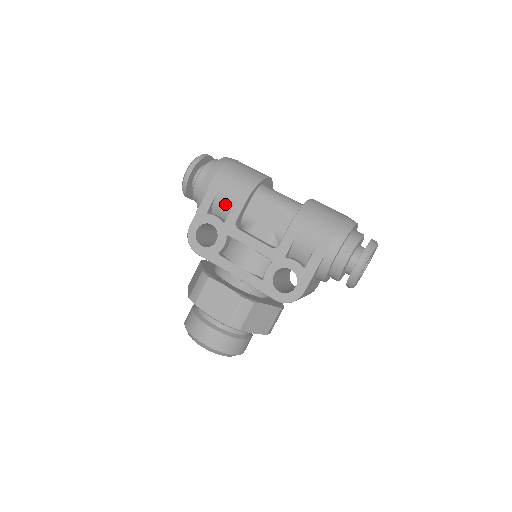
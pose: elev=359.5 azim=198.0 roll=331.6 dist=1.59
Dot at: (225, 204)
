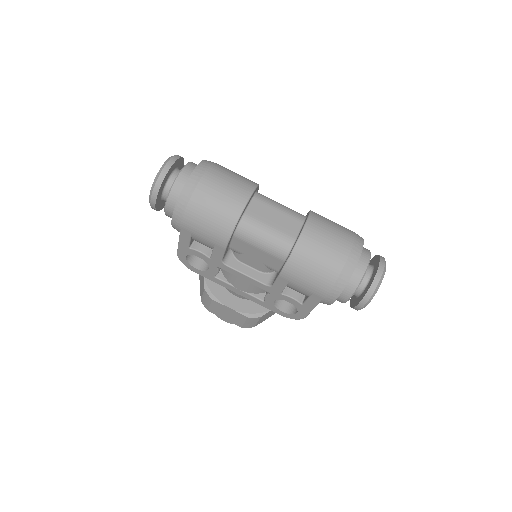
Dot at: (205, 244)
